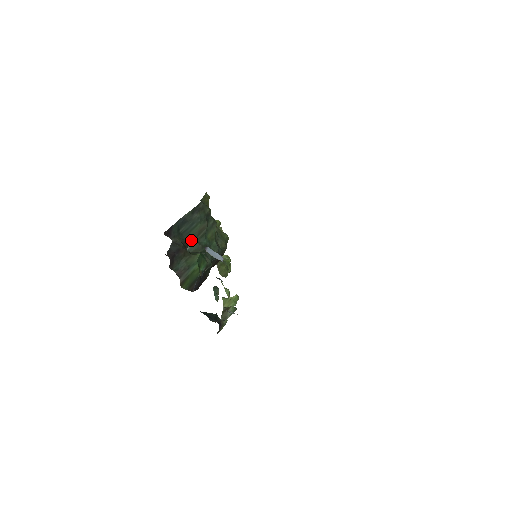
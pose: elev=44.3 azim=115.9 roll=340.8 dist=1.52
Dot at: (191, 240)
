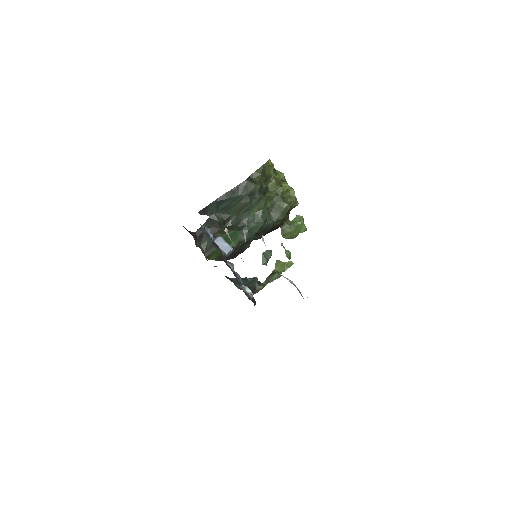
Dot at: (233, 214)
